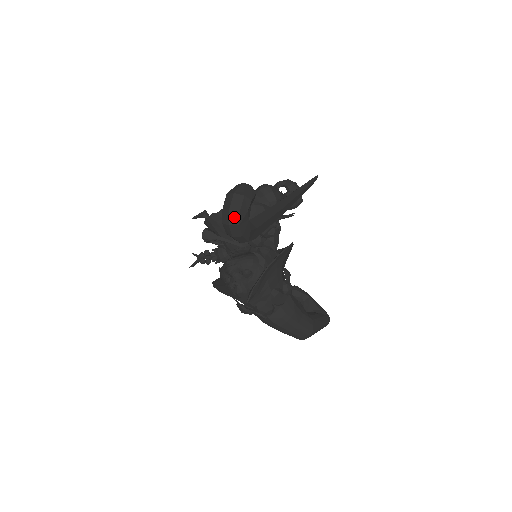
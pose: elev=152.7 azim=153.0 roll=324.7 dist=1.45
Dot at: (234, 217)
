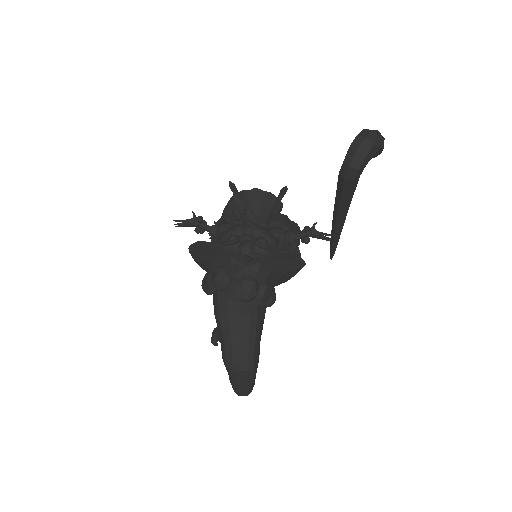
Dot at: (373, 137)
